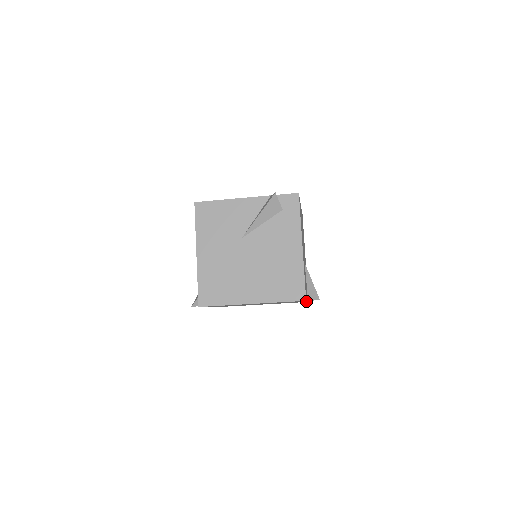
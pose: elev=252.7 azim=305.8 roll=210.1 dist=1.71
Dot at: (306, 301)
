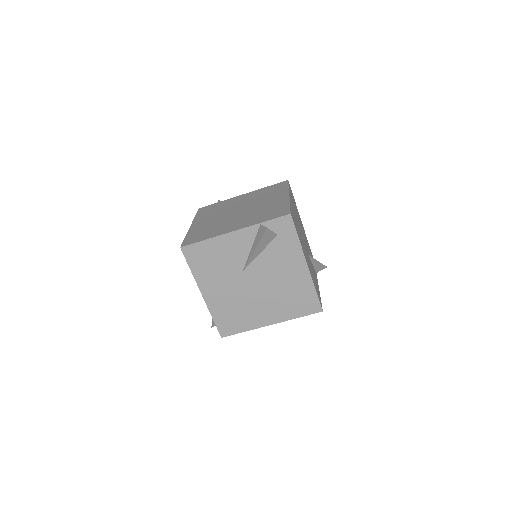
Dot at: occluded
